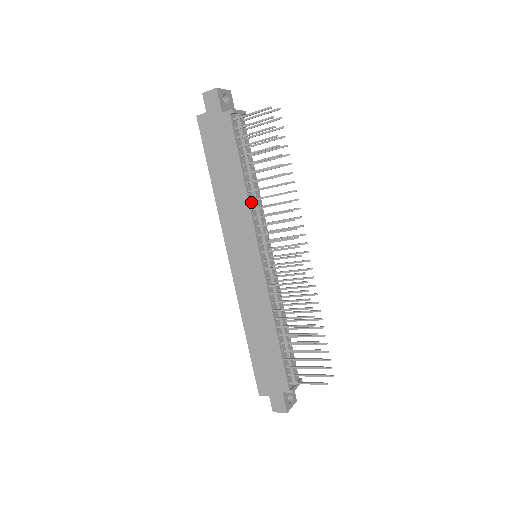
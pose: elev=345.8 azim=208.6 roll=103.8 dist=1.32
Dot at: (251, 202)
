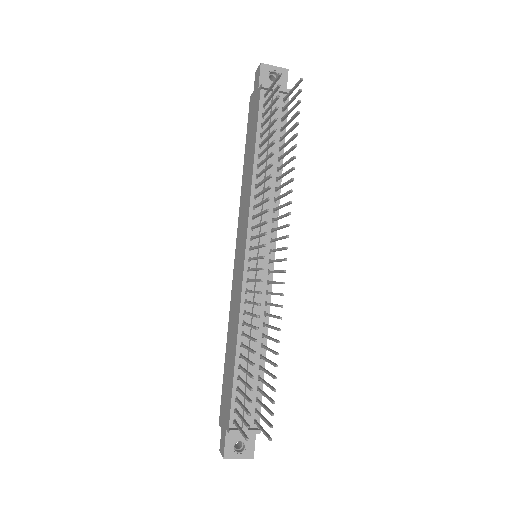
Dot at: (257, 189)
